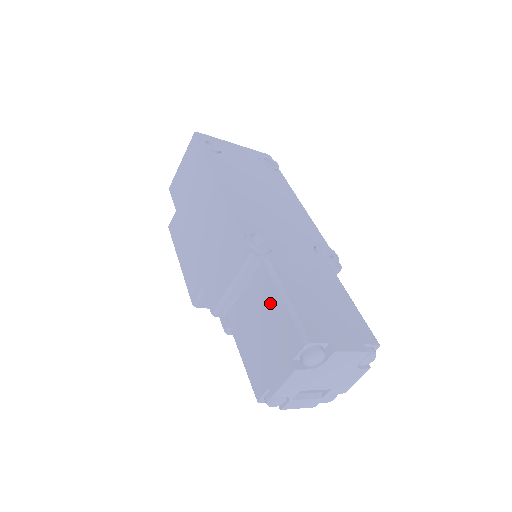
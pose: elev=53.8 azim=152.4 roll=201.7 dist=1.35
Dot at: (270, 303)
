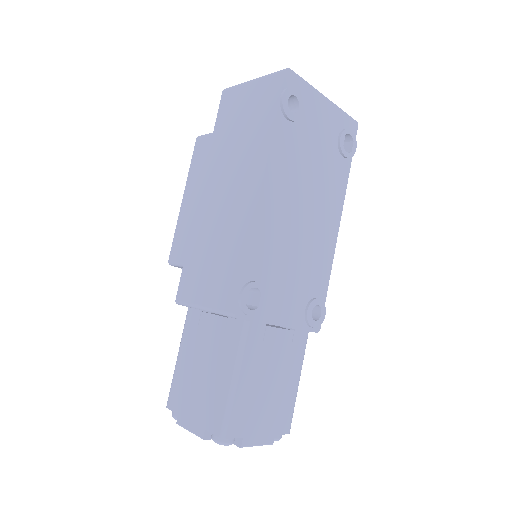
Dot at: (222, 363)
